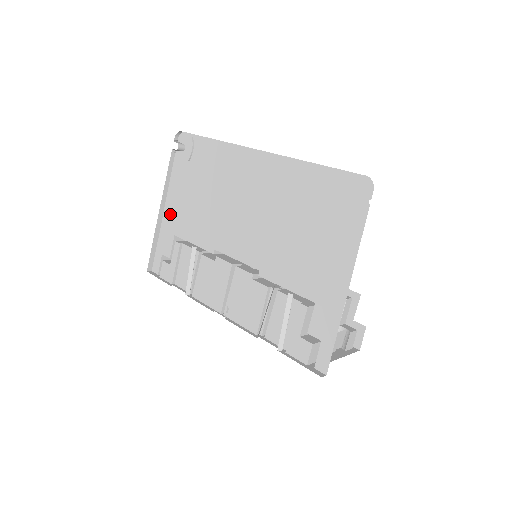
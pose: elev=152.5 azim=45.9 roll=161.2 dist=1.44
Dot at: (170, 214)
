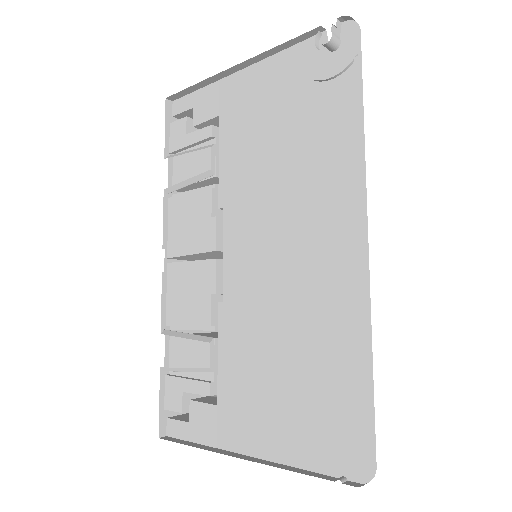
Dot at: (239, 87)
